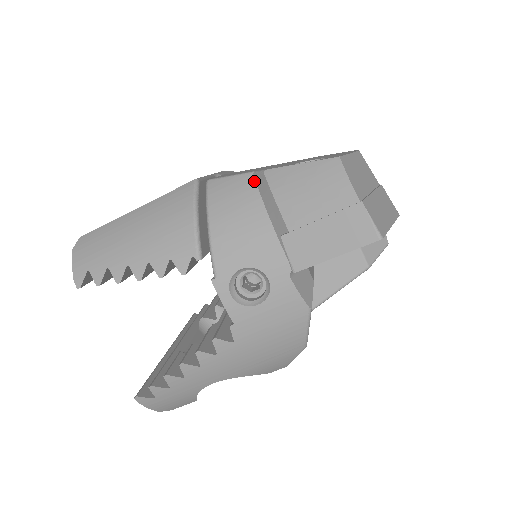
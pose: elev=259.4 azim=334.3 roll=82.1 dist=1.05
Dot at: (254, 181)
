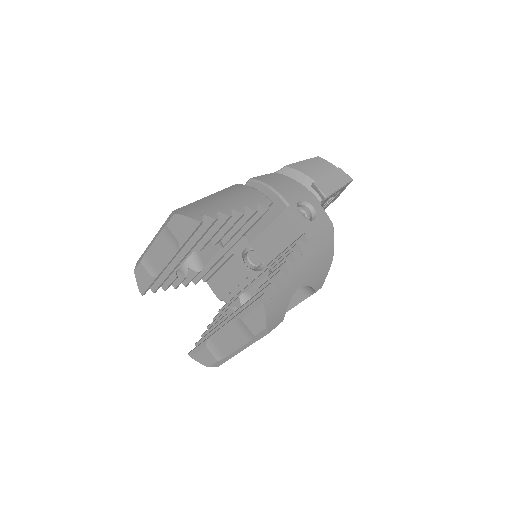
Dot at: (279, 174)
